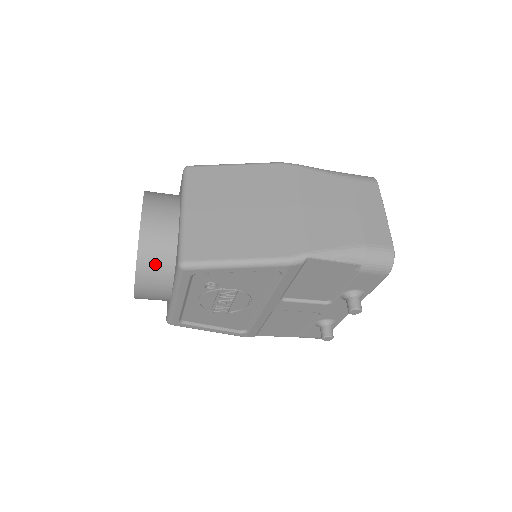
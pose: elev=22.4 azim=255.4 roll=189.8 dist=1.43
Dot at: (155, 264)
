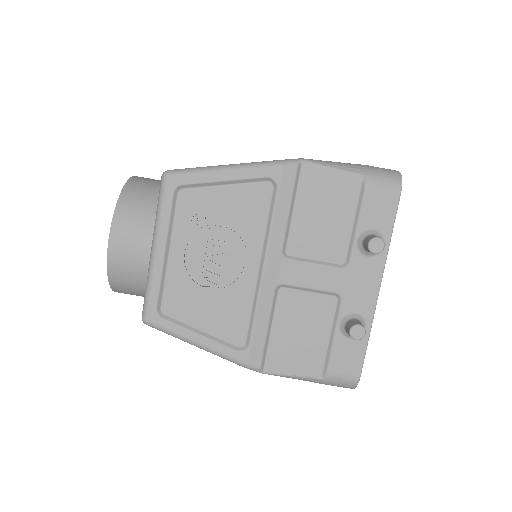
Dot at: (138, 202)
